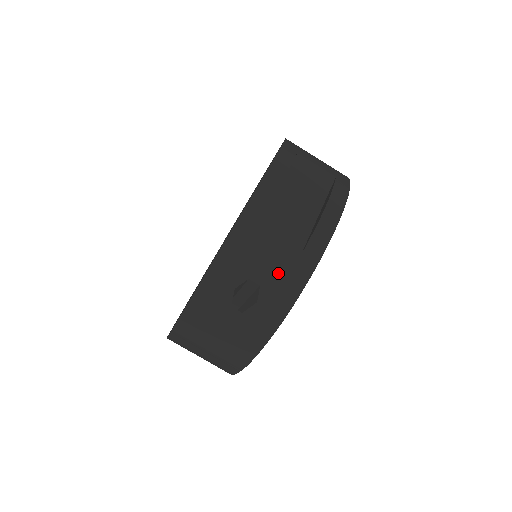
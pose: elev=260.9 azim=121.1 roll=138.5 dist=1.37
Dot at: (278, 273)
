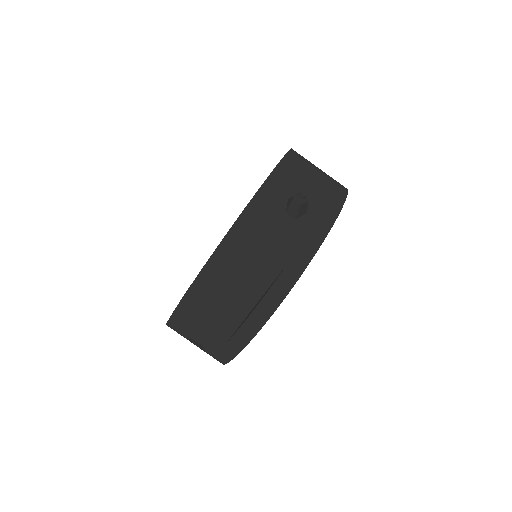
Dot at: (212, 346)
